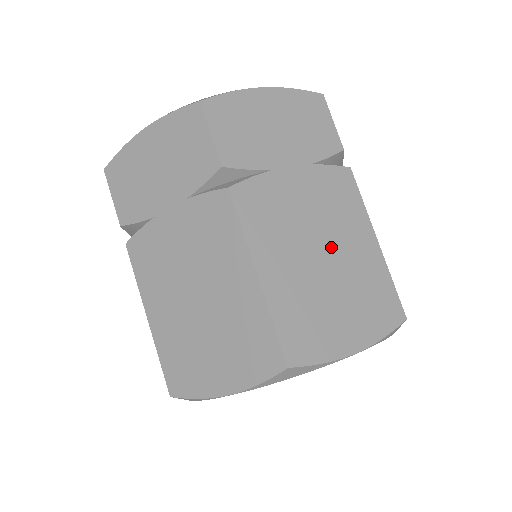
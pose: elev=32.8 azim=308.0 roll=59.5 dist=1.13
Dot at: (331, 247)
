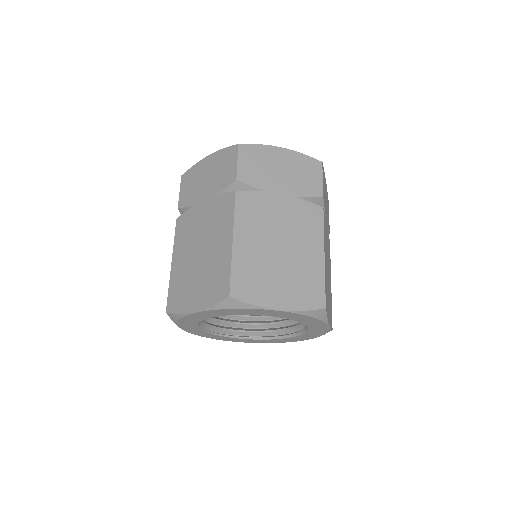
Dot at: occluded
